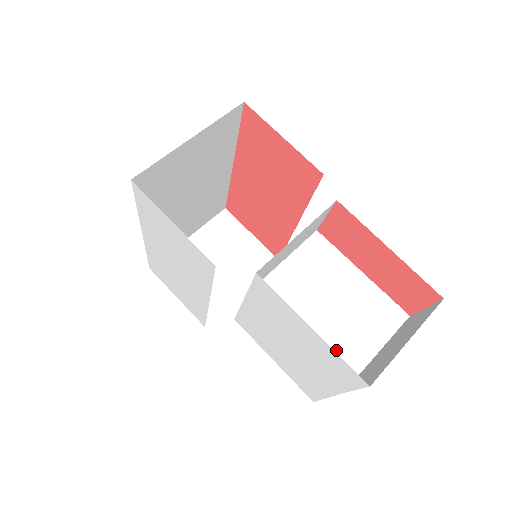
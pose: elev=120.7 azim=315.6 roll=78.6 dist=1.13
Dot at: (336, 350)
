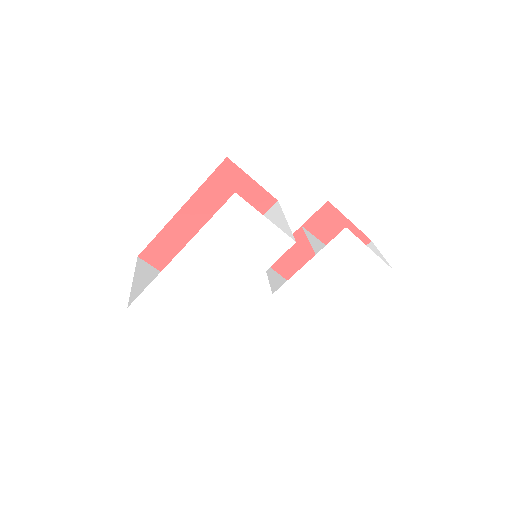
Dot at: occluded
